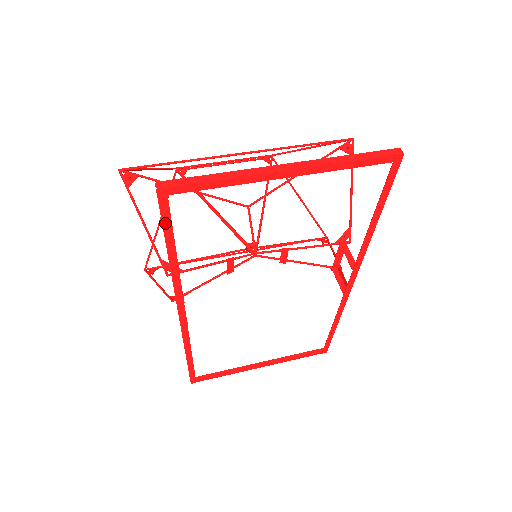
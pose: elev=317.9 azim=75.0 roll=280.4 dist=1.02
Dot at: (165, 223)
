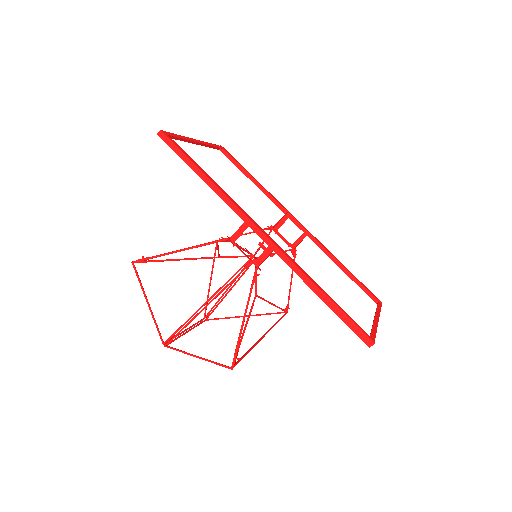
Dot at: (181, 150)
